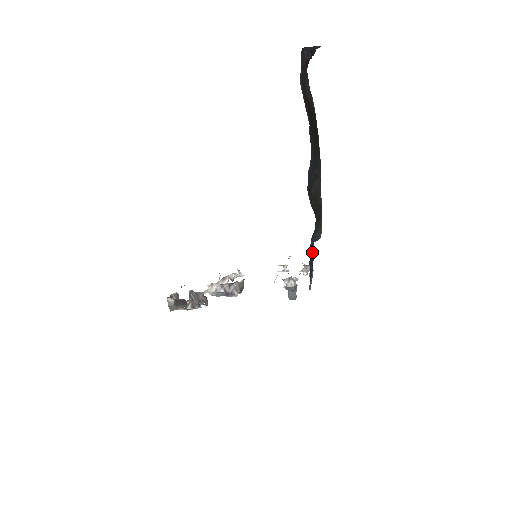
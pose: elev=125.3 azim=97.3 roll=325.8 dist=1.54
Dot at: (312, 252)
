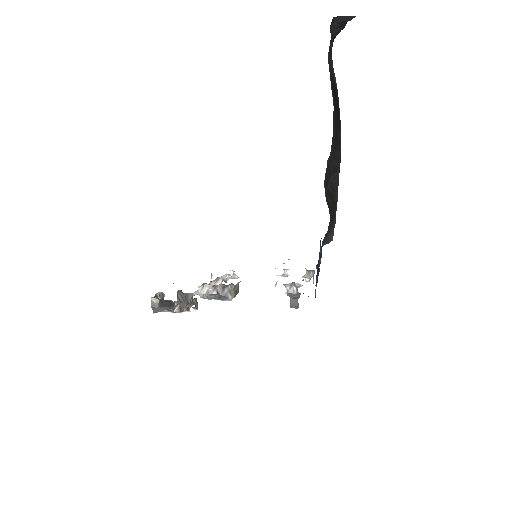
Dot at: (321, 256)
